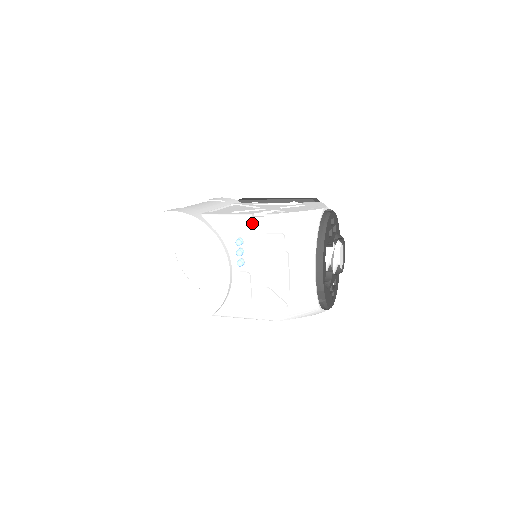
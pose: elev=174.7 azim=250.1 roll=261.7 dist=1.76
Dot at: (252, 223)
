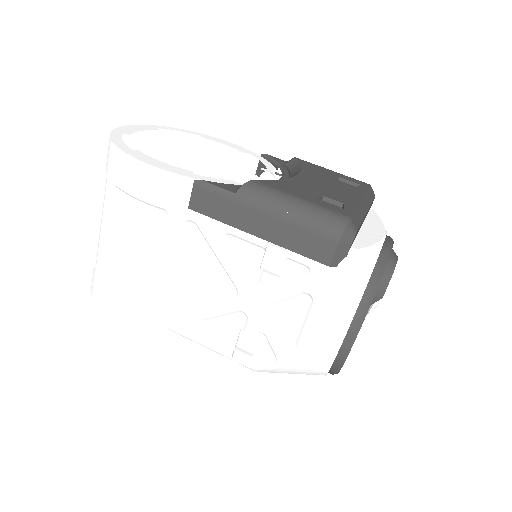
Dot at: occluded
